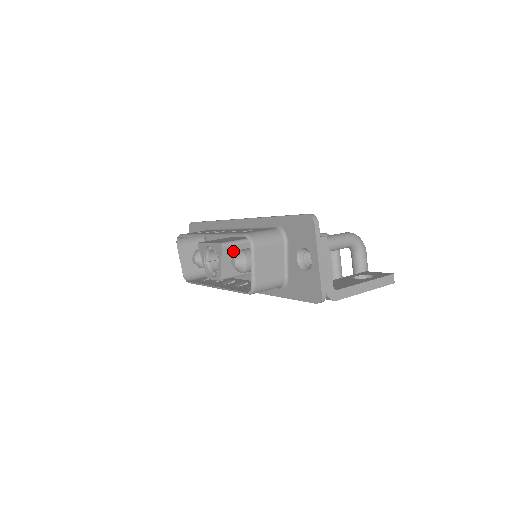
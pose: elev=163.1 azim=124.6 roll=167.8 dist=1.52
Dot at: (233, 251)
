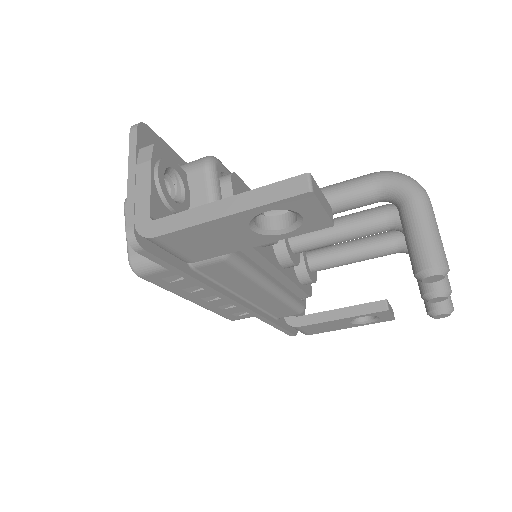
Dot at: occluded
